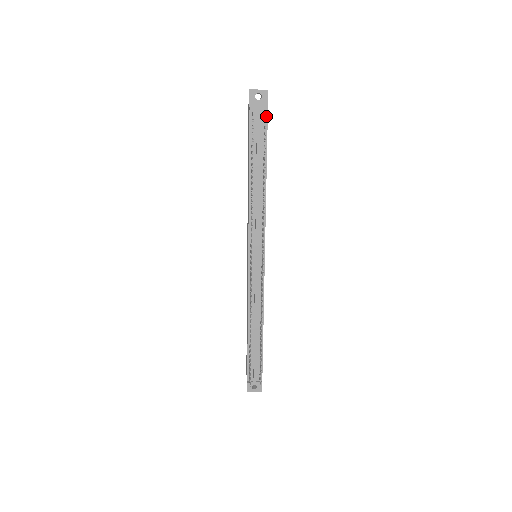
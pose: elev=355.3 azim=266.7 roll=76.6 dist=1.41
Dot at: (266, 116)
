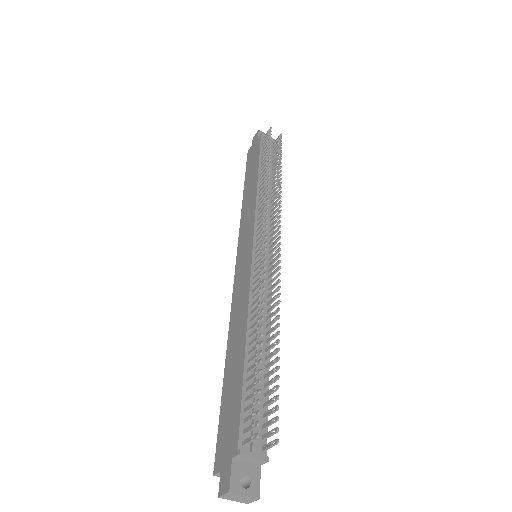
Dot at: (274, 146)
